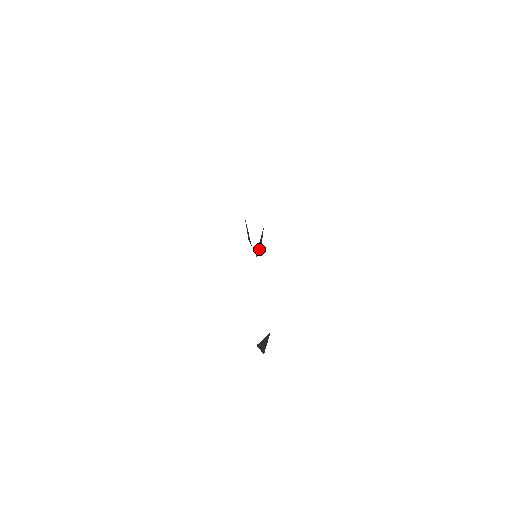
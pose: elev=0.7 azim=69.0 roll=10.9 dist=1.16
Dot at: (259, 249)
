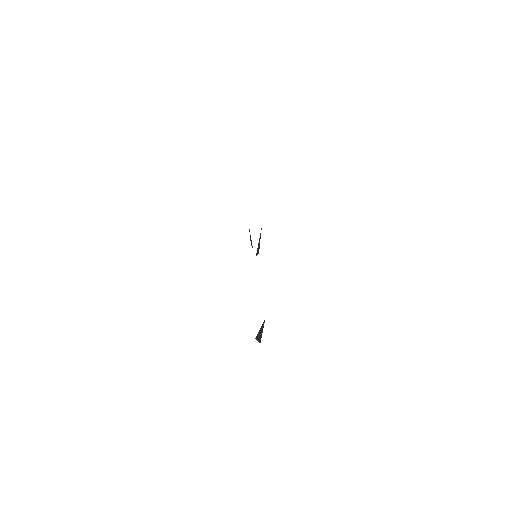
Dot at: (258, 248)
